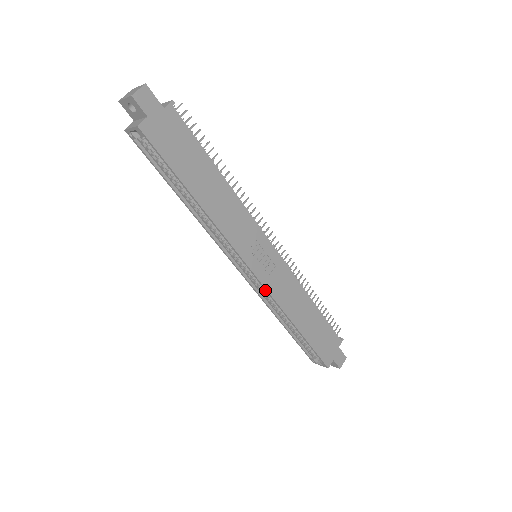
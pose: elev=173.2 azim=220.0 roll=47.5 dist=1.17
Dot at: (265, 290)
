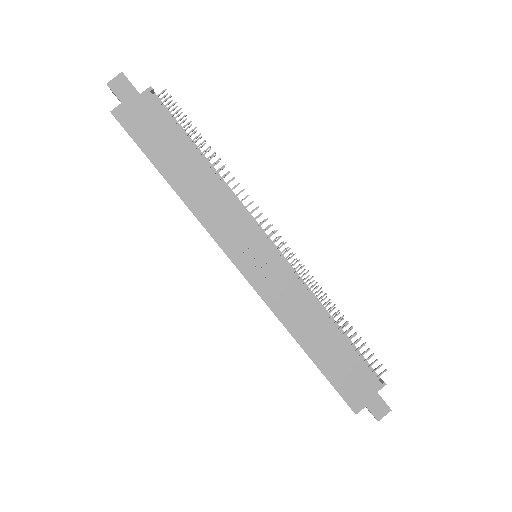
Dot at: occluded
